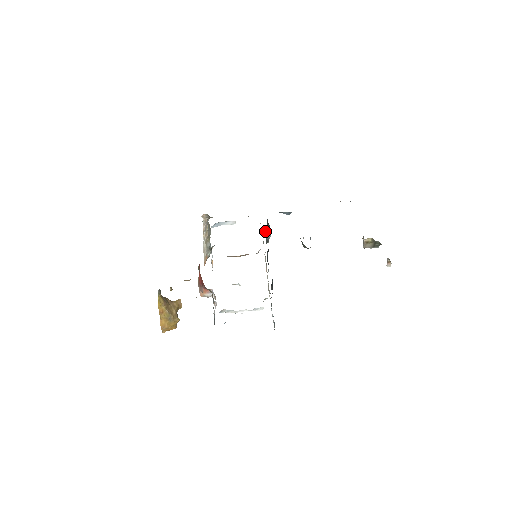
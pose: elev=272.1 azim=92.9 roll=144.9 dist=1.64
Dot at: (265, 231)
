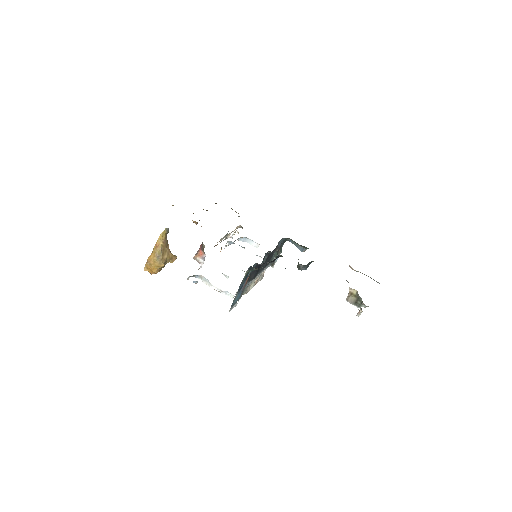
Dot at: (276, 255)
